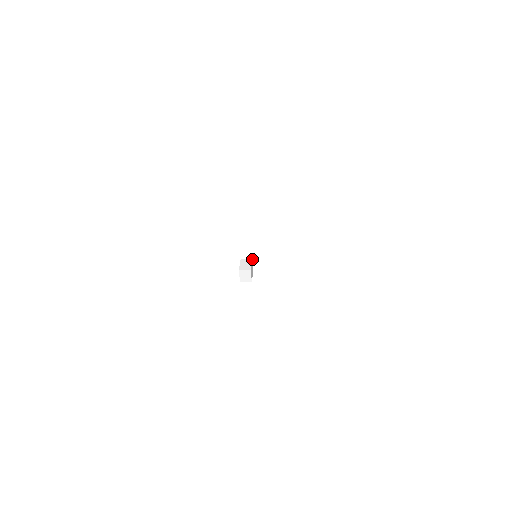
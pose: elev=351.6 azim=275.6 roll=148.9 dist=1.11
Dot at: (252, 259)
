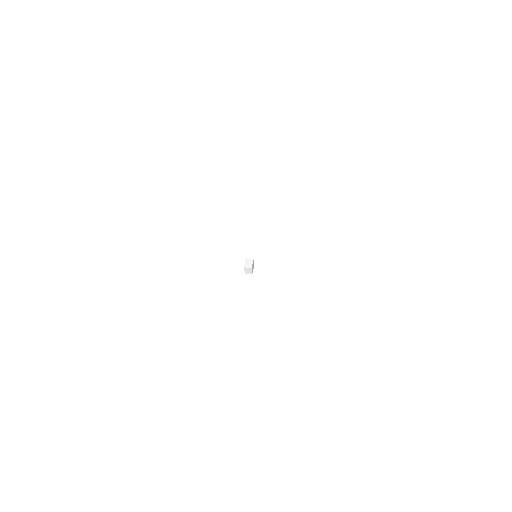
Dot at: occluded
